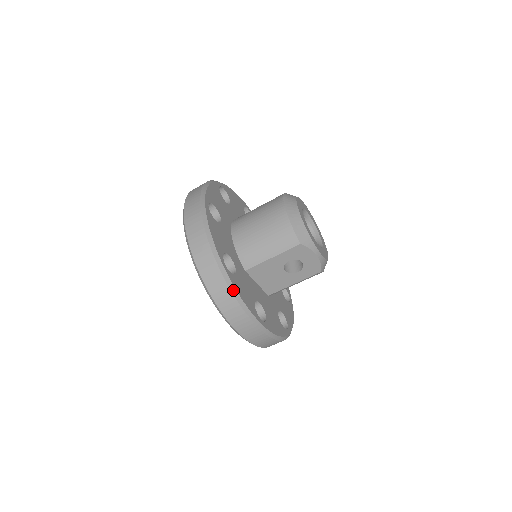
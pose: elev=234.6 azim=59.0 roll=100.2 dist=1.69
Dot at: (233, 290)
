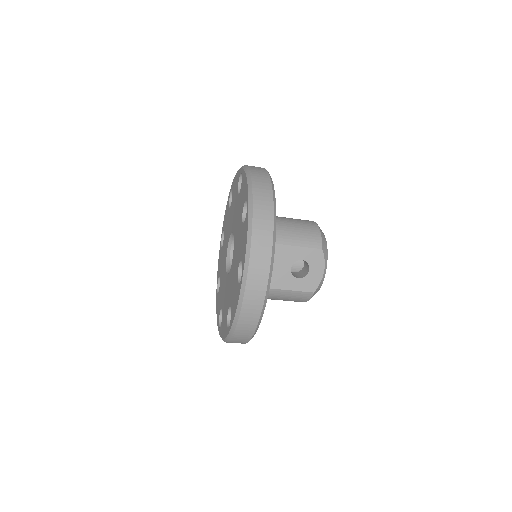
Dot at: (275, 226)
